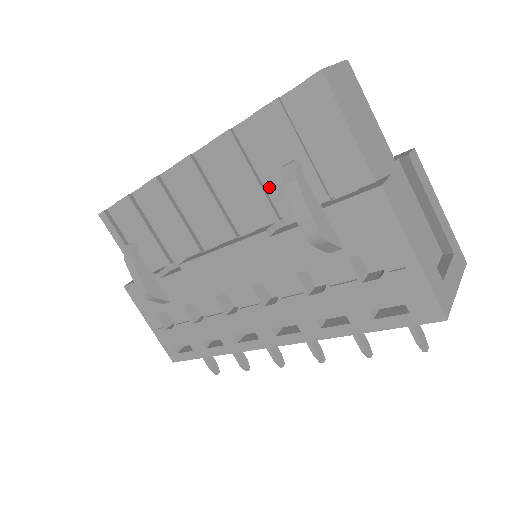
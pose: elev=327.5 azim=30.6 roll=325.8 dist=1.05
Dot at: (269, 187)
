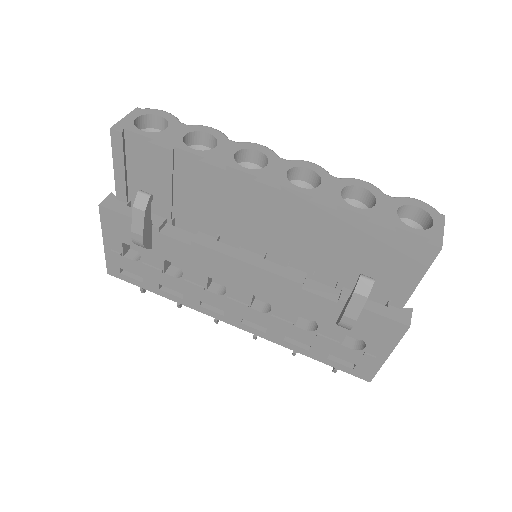
Dot at: (324, 252)
